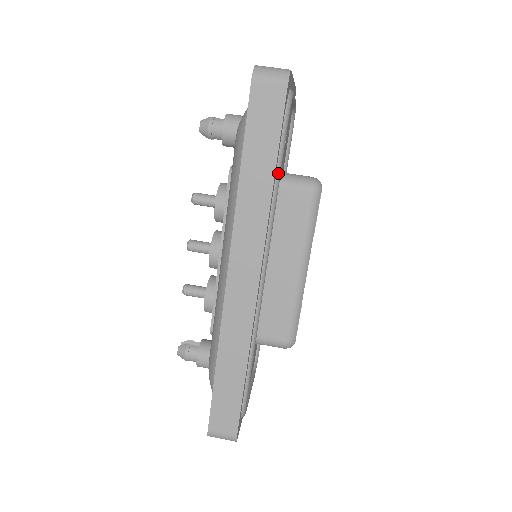
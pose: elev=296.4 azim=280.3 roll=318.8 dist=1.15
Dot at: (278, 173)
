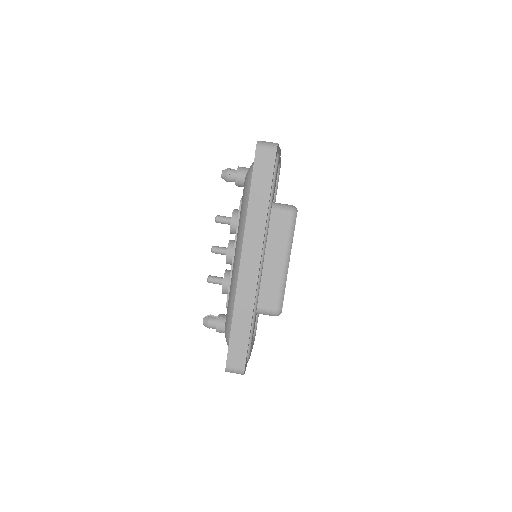
Dot at: (271, 201)
